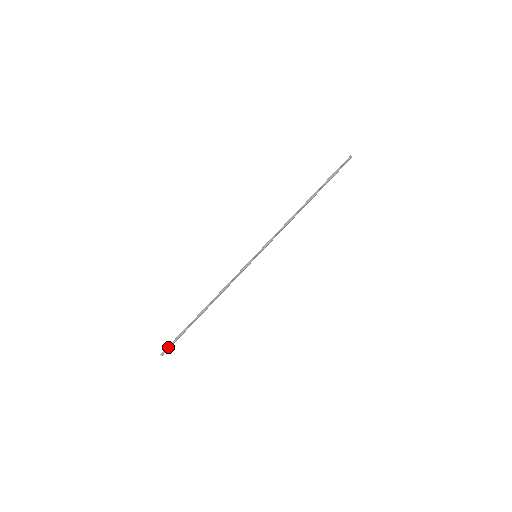
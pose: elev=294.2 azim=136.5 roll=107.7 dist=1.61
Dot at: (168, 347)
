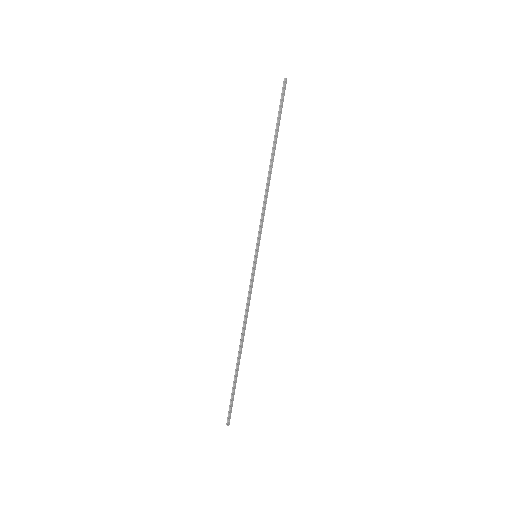
Dot at: (229, 412)
